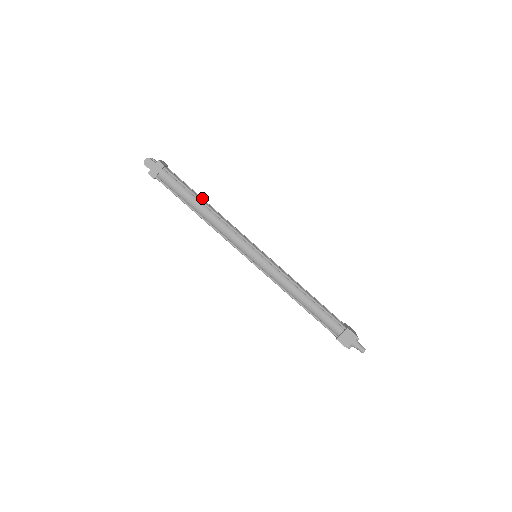
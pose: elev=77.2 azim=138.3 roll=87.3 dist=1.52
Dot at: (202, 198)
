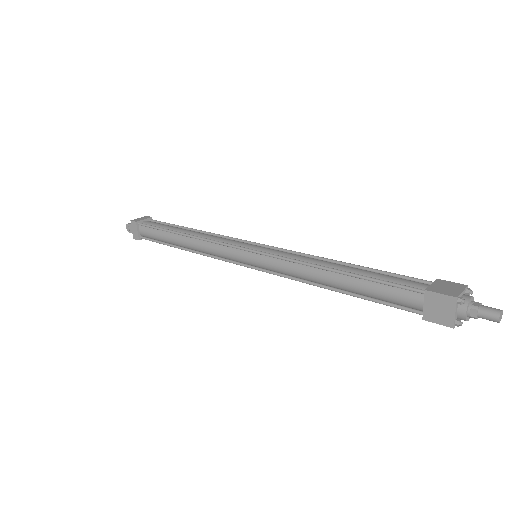
Dot at: (185, 227)
